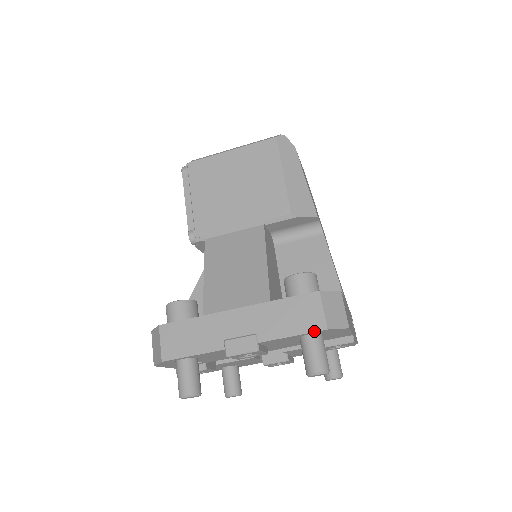
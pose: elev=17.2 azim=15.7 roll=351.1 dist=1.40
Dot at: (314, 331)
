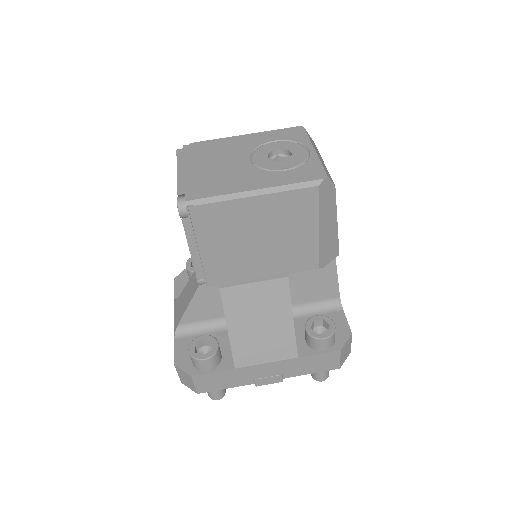
Dot at: (329, 370)
